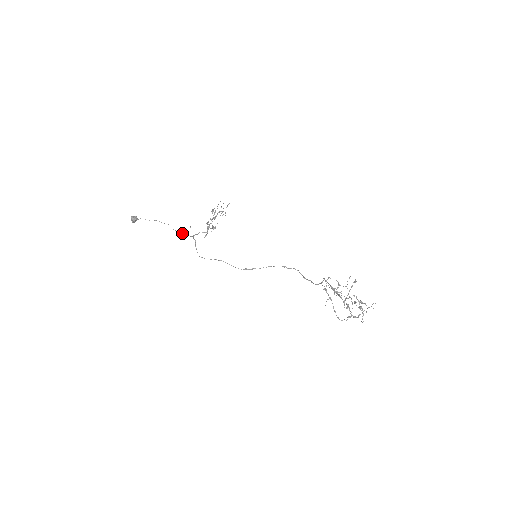
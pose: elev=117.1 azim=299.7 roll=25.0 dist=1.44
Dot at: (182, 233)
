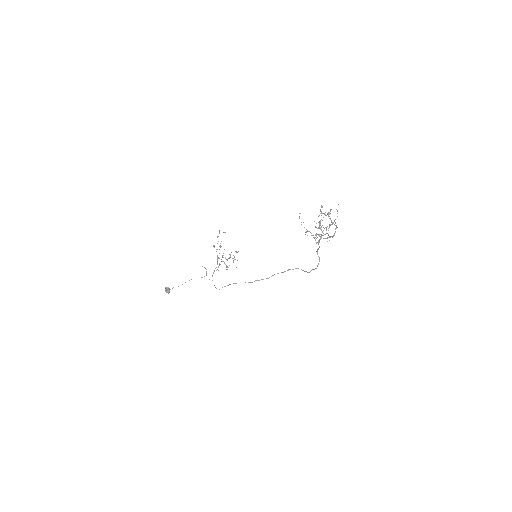
Dot at: (202, 277)
